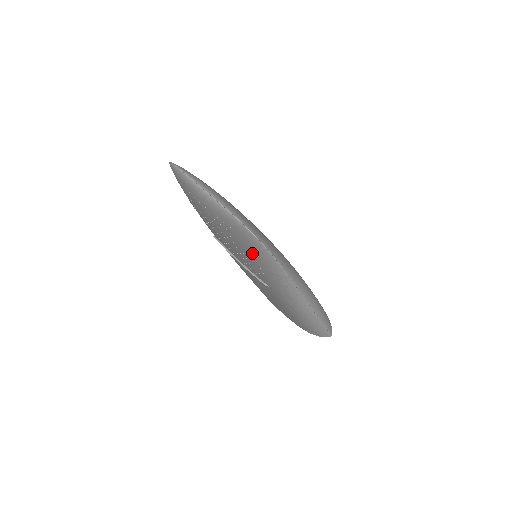
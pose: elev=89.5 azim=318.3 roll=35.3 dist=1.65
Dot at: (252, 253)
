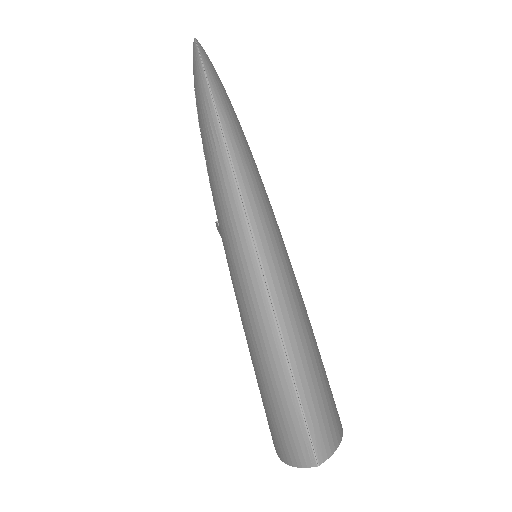
Dot at: (196, 101)
